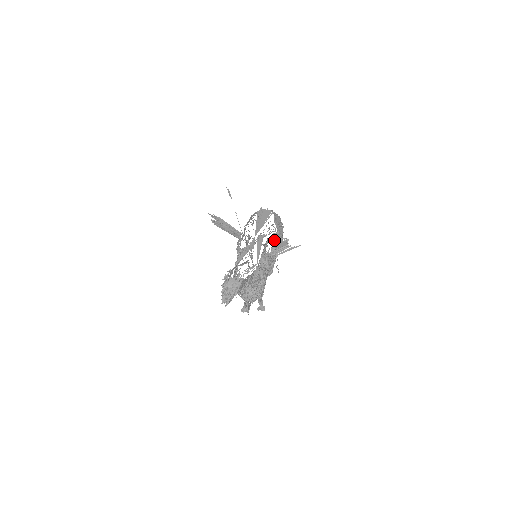
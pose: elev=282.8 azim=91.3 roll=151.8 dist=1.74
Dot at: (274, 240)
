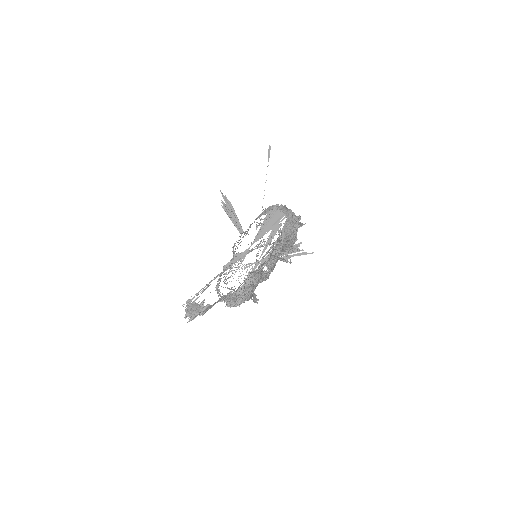
Dot at: occluded
